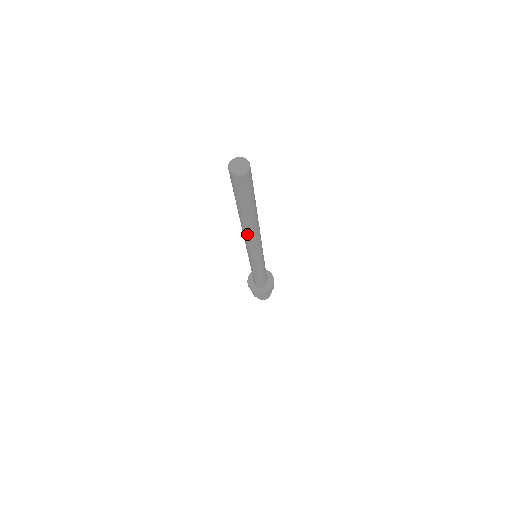
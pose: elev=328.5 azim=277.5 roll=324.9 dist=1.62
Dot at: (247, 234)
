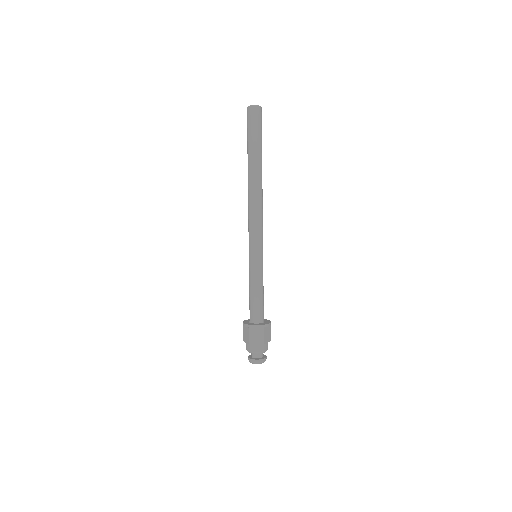
Dot at: (253, 196)
